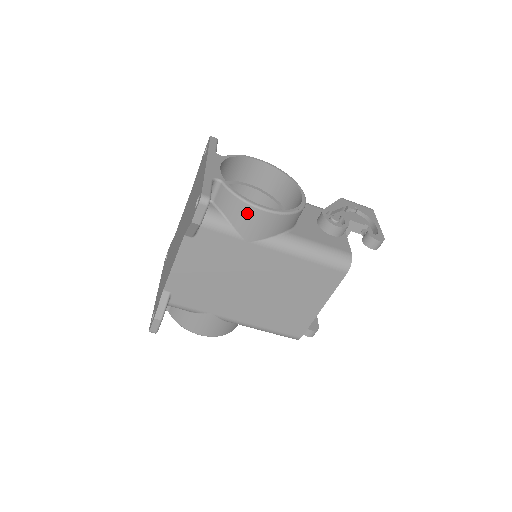
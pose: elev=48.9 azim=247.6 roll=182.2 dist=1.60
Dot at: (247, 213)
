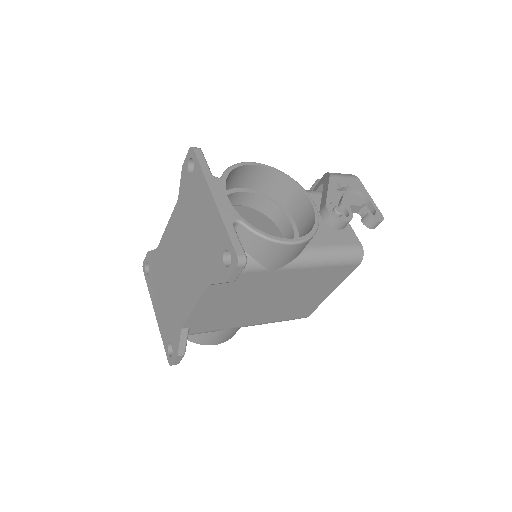
Dot at: (275, 250)
